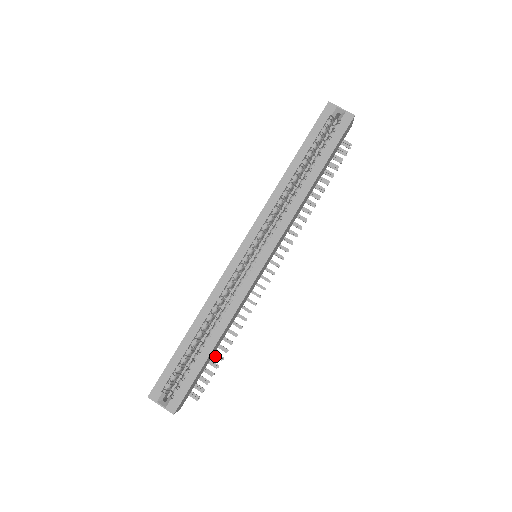
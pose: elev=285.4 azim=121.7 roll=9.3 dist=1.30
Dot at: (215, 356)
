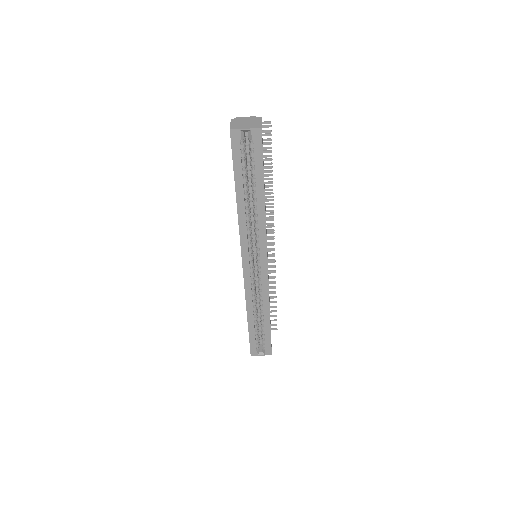
Dot at: (271, 307)
